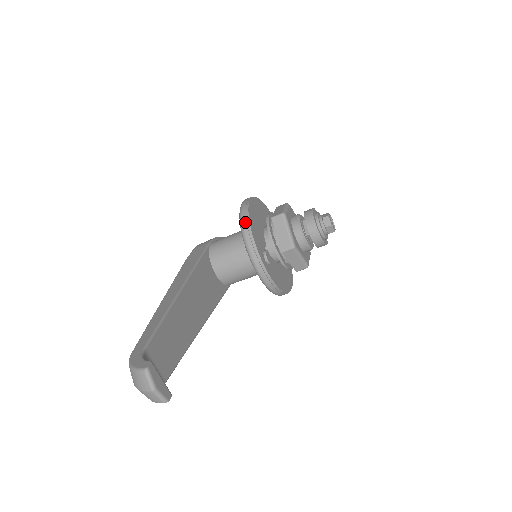
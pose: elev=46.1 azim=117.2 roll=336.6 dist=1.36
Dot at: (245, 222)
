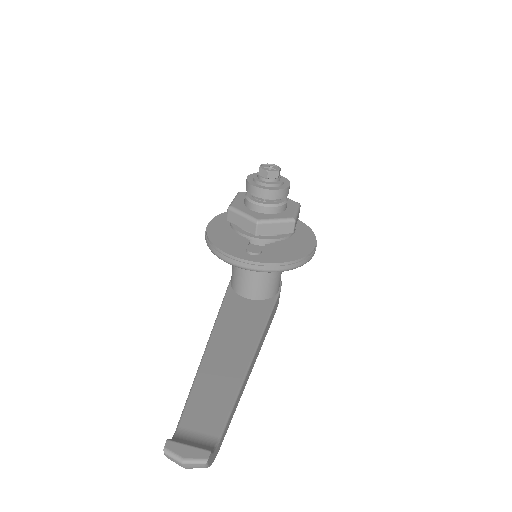
Dot at: (210, 246)
